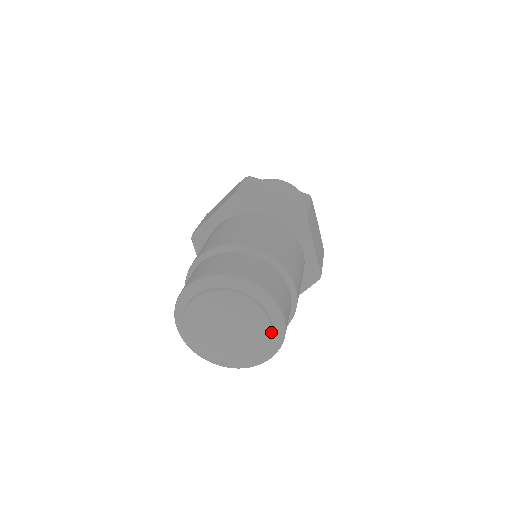
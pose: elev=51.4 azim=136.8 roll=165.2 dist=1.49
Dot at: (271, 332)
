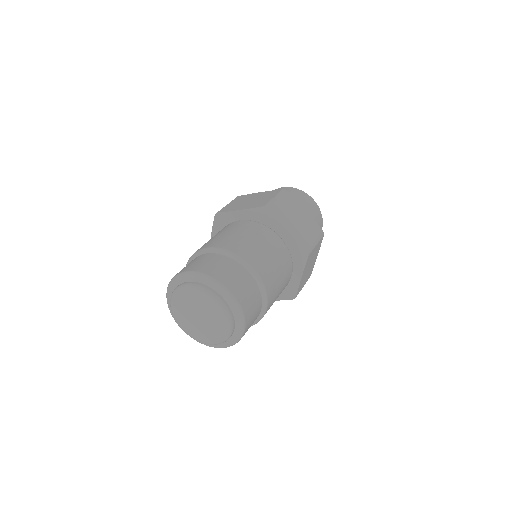
Dot at: (230, 336)
